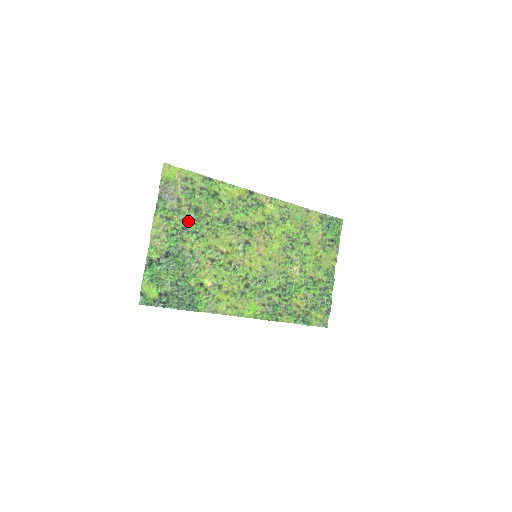
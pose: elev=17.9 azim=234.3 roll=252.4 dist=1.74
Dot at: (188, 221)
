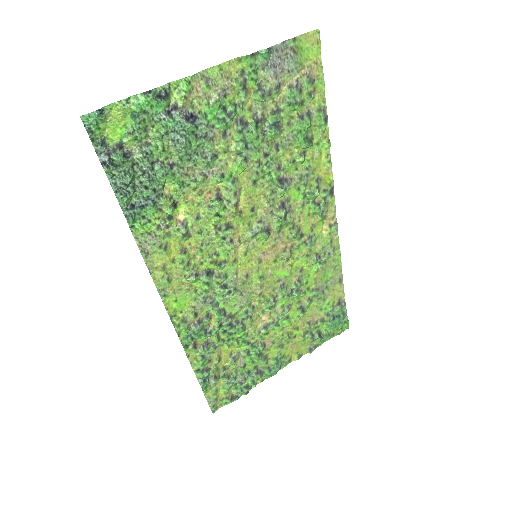
Dot at: (257, 121)
